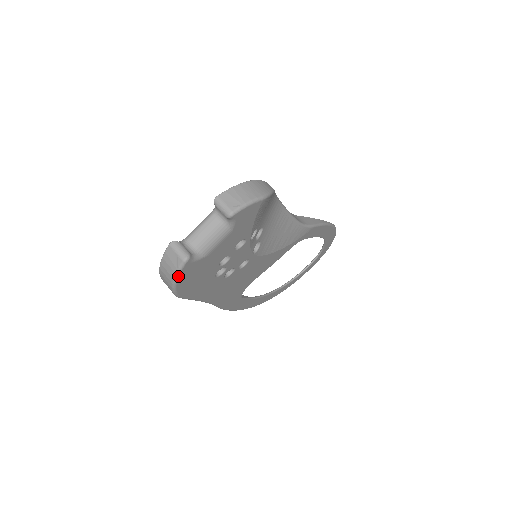
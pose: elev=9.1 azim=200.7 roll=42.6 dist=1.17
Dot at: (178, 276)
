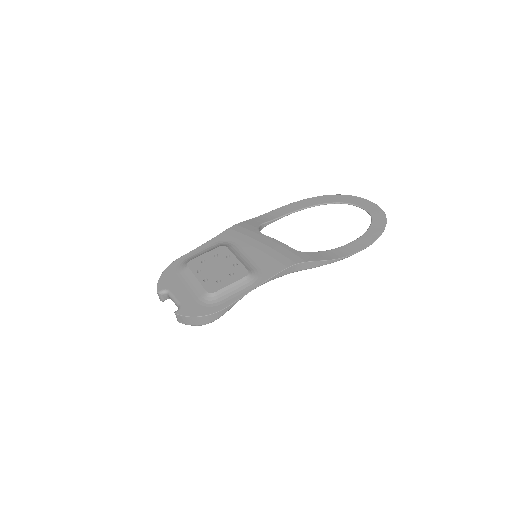
Dot at: occluded
